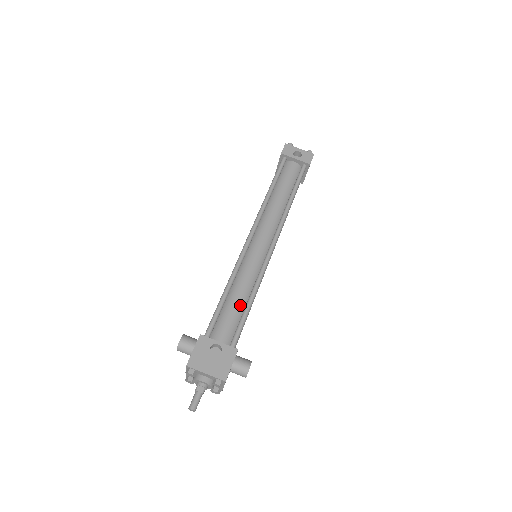
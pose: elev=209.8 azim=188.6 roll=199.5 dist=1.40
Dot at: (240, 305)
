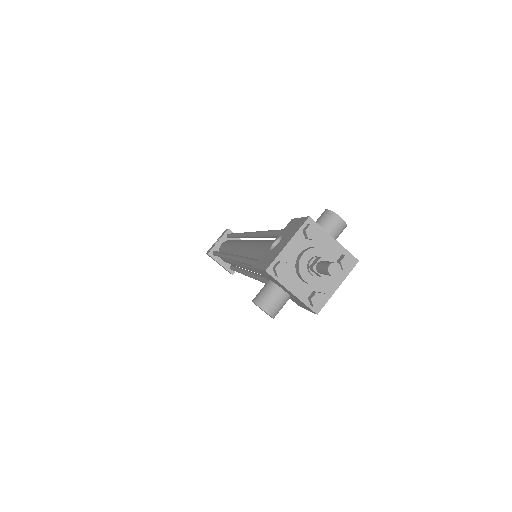
Dot at: (267, 243)
